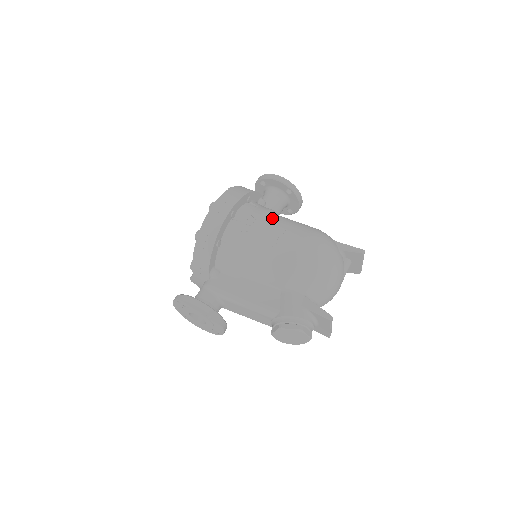
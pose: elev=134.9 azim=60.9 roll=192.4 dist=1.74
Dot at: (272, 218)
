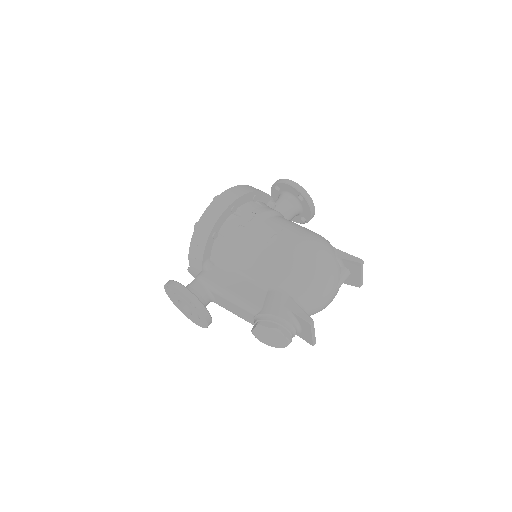
Dot at: (273, 218)
